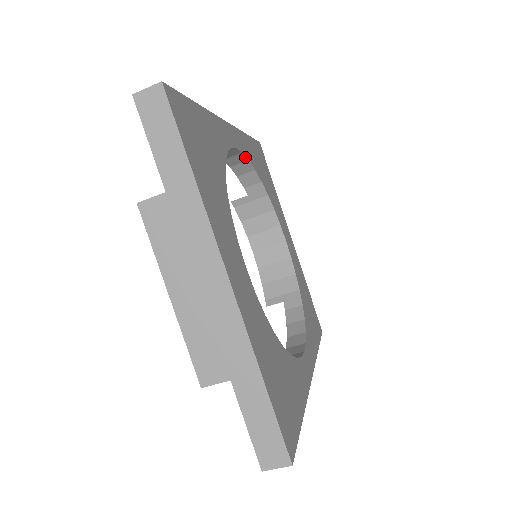
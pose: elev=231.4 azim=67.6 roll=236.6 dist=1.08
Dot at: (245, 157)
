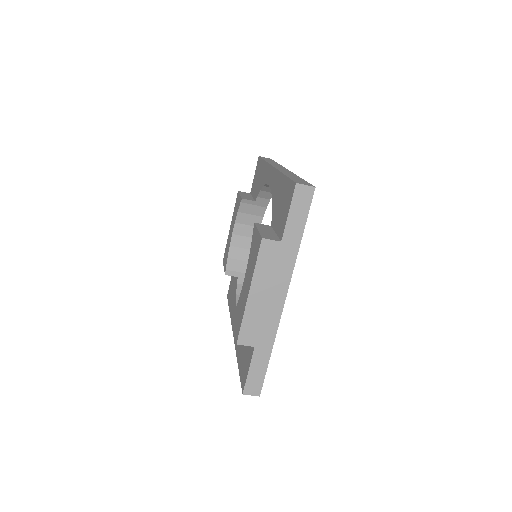
Dot at: occluded
